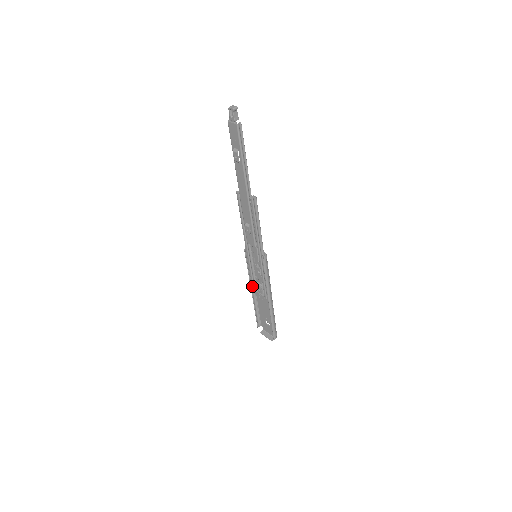
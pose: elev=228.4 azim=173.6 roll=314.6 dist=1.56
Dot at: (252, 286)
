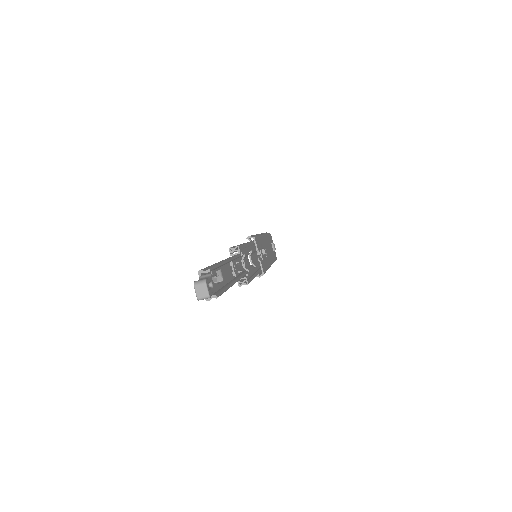
Dot at: occluded
